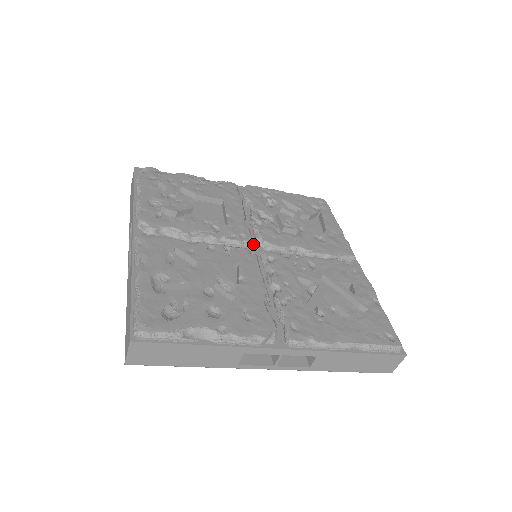
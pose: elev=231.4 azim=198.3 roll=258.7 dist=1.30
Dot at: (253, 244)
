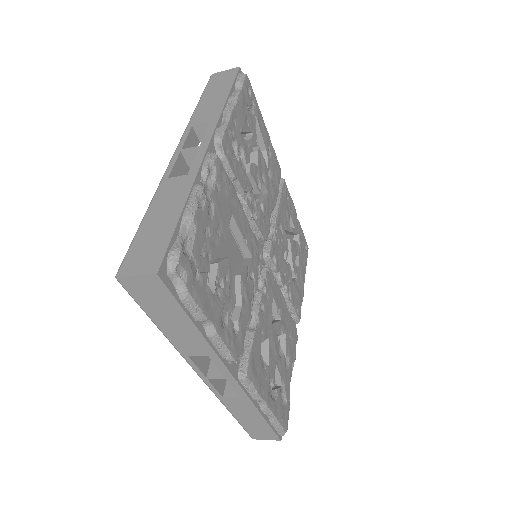
Dot at: occluded
